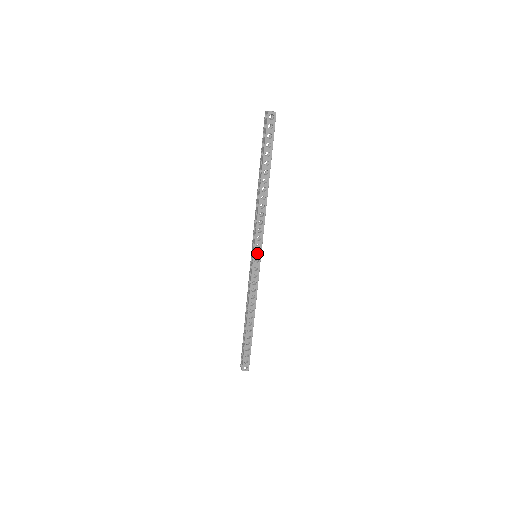
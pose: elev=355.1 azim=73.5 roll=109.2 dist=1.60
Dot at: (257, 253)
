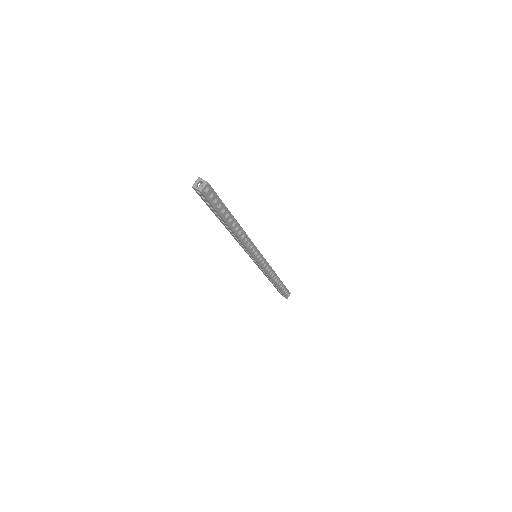
Dot at: occluded
